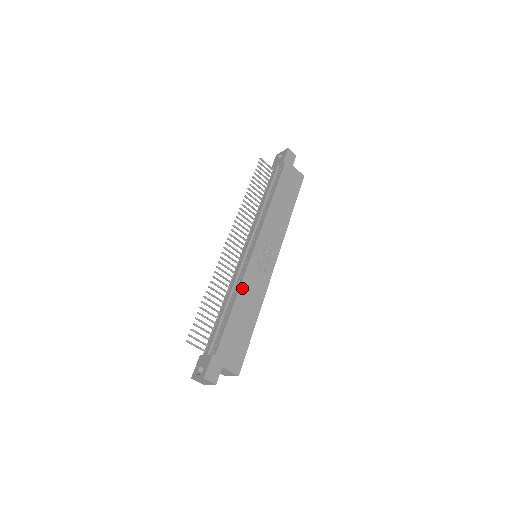
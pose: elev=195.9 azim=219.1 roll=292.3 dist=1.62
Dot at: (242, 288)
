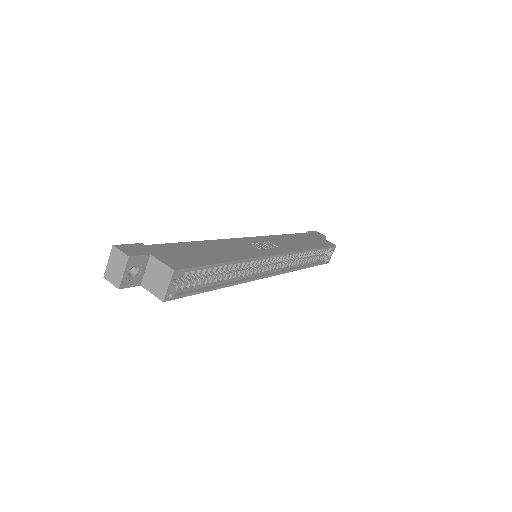
Dot at: (218, 241)
